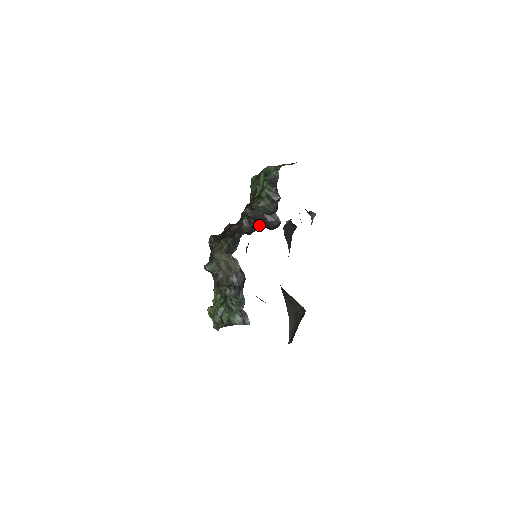
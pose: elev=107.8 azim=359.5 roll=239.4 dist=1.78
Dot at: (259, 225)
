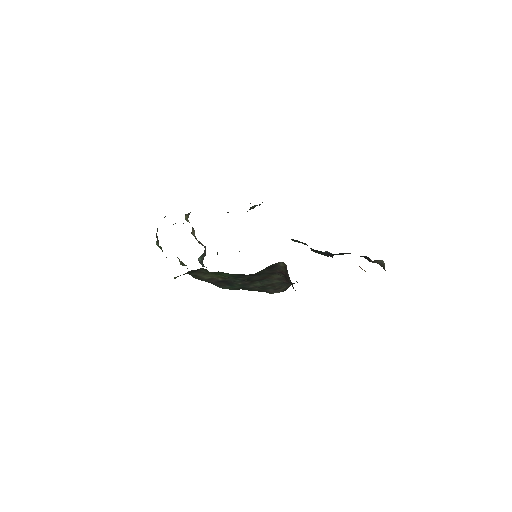
Dot at: occluded
